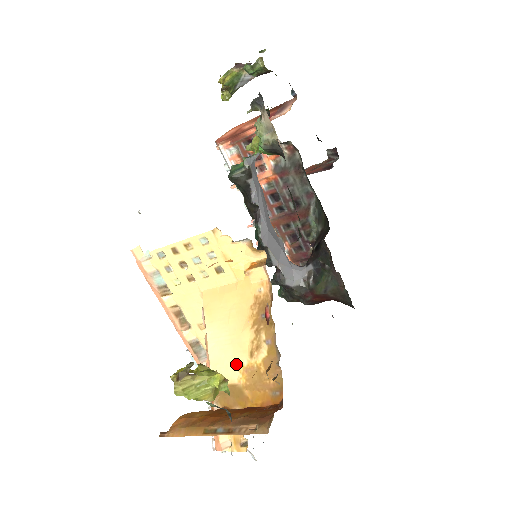
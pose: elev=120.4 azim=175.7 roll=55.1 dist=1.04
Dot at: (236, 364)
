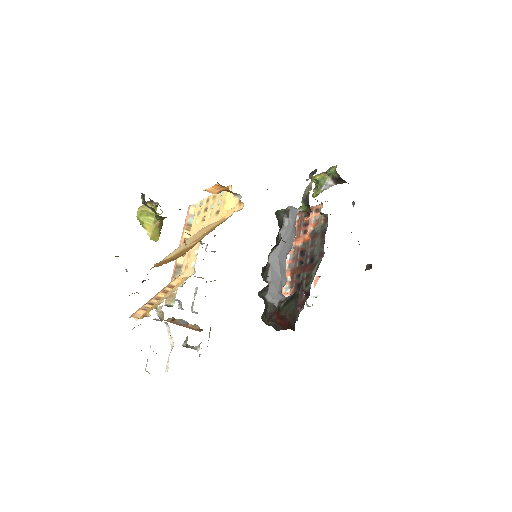
Dot at: occluded
